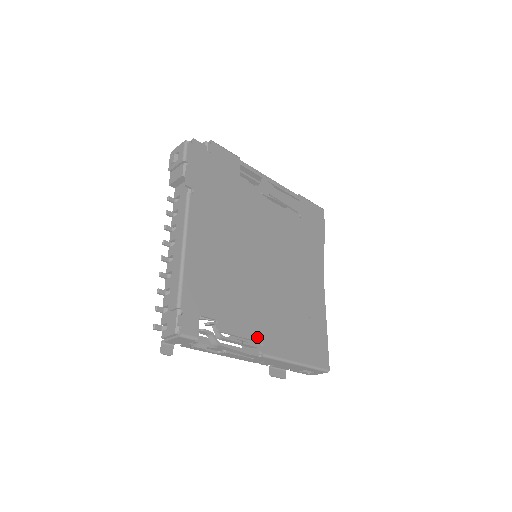
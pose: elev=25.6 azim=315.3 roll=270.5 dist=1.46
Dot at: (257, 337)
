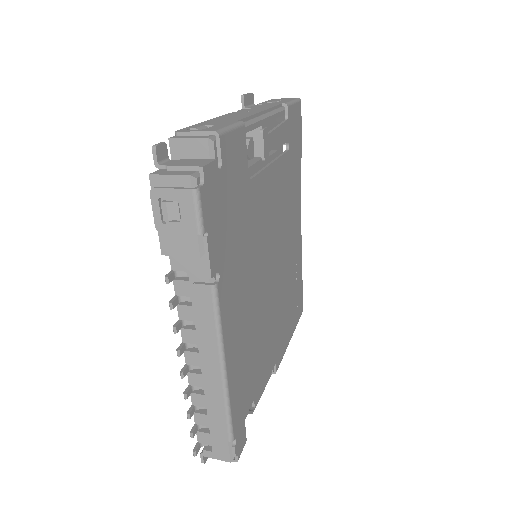
Dot at: (273, 364)
